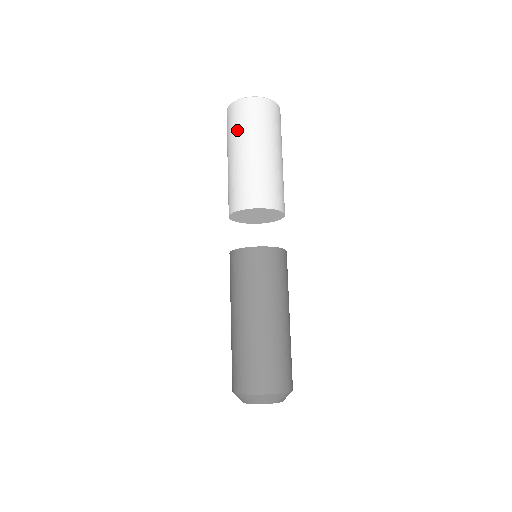
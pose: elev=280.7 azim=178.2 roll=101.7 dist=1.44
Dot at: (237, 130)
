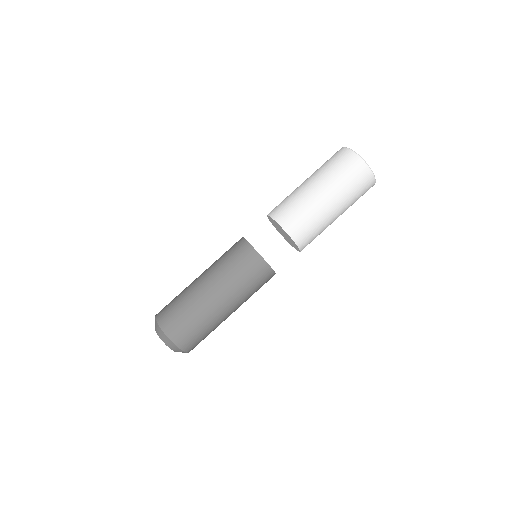
Dot at: (342, 181)
